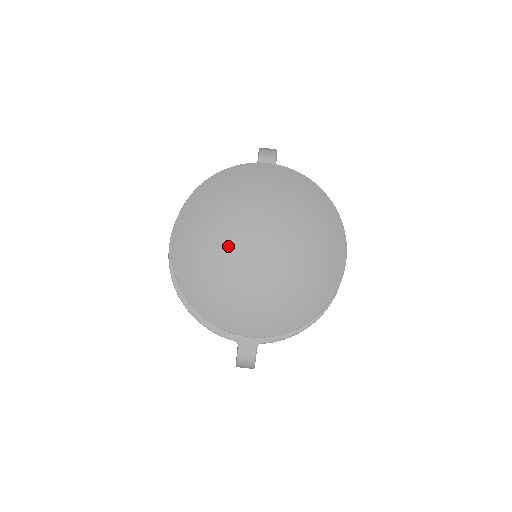
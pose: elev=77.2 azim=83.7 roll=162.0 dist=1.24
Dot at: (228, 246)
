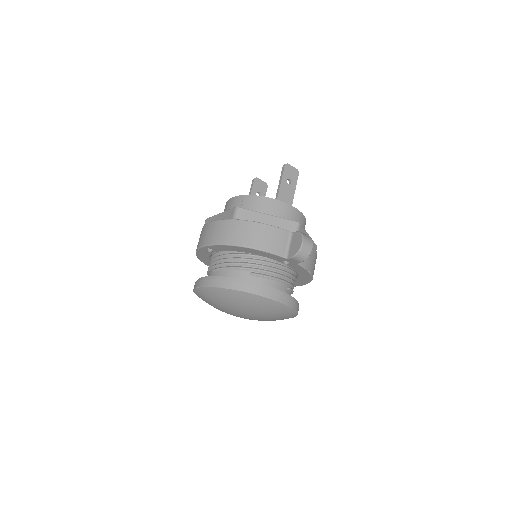
Dot at: (226, 310)
